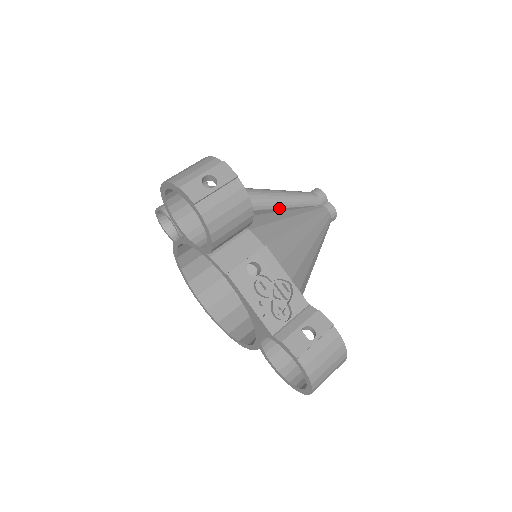
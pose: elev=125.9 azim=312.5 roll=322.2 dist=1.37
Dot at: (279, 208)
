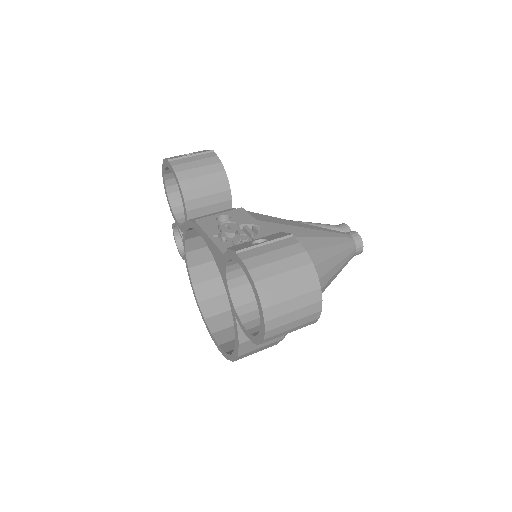
Dot at: occluded
